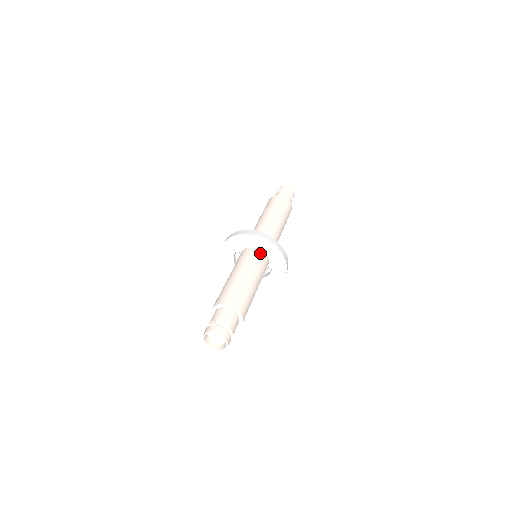
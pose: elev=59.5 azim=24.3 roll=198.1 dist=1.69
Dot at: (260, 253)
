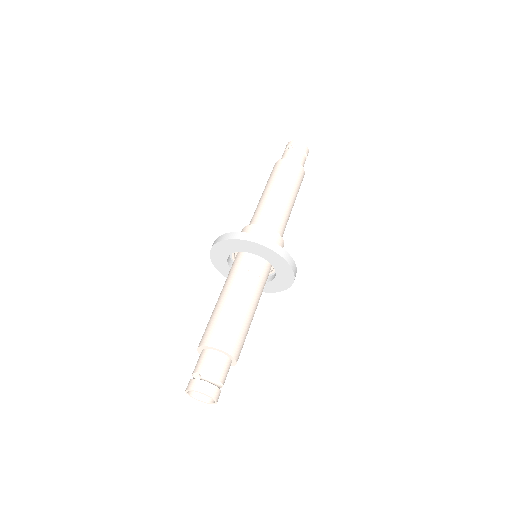
Dot at: (260, 259)
